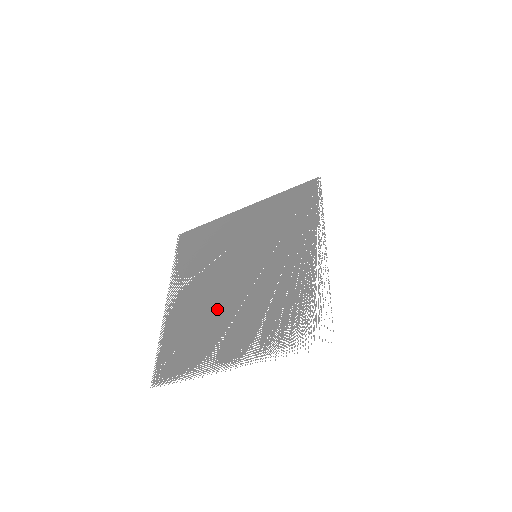
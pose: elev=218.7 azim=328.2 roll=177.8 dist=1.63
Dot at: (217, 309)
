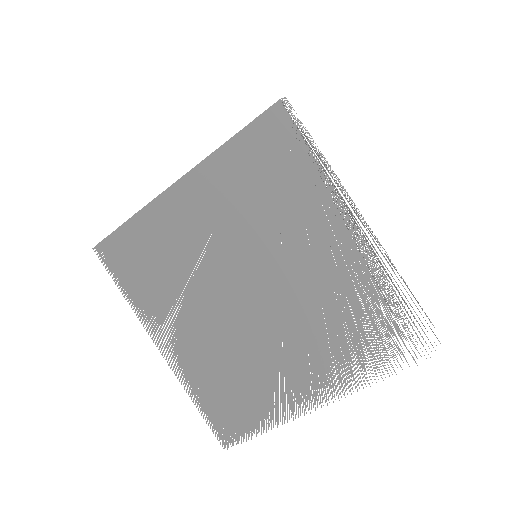
Dot at: (248, 342)
